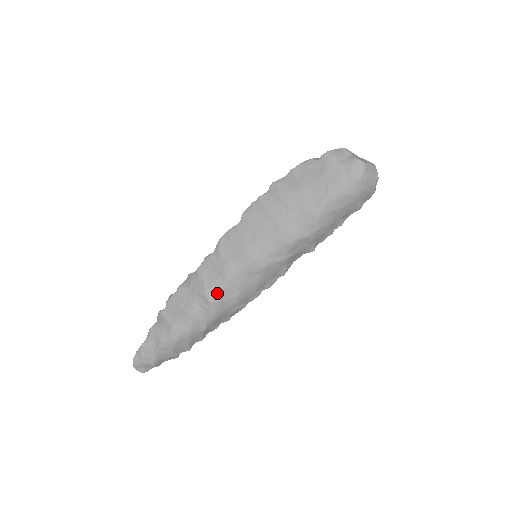
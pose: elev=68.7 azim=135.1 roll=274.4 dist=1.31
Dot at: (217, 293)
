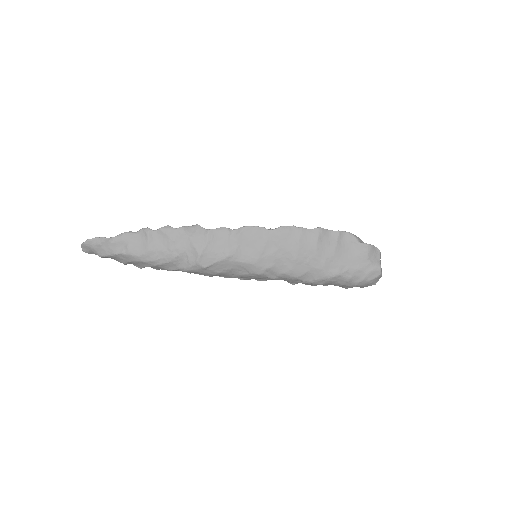
Dot at: (209, 261)
